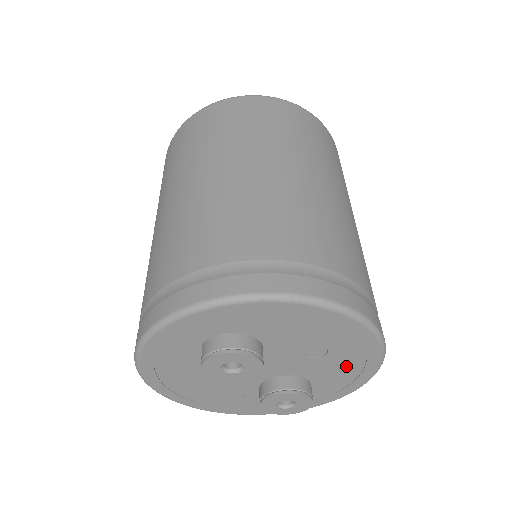
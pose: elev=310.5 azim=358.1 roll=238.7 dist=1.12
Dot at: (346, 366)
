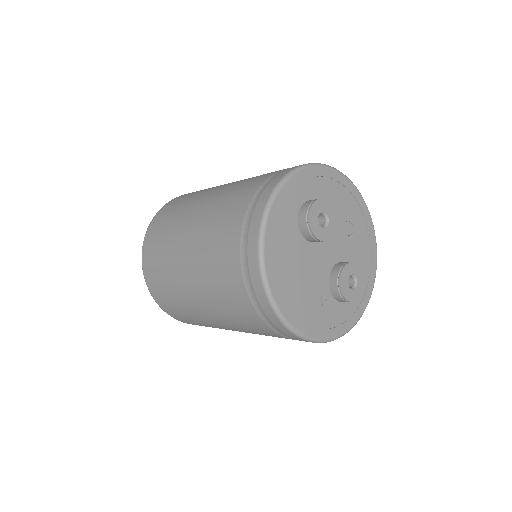
Dot at: (363, 248)
